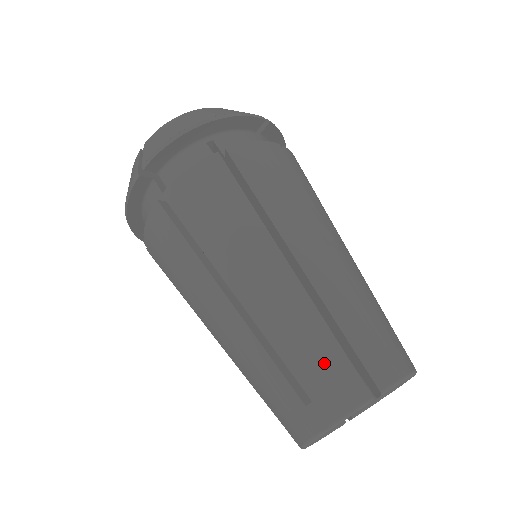
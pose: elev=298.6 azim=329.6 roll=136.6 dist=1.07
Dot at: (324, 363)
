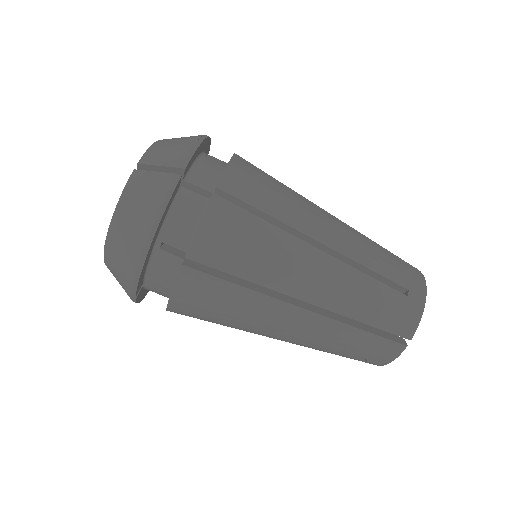
Dot at: (365, 346)
